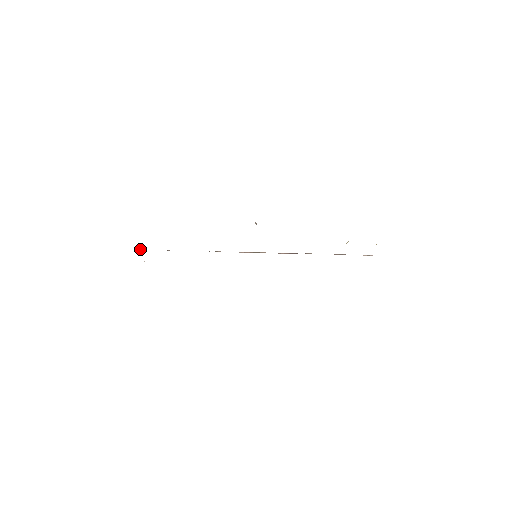
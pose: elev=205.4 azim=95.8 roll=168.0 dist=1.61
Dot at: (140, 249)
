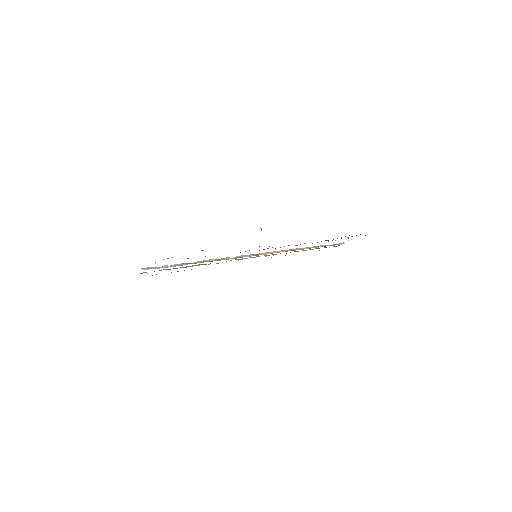
Dot at: (149, 267)
